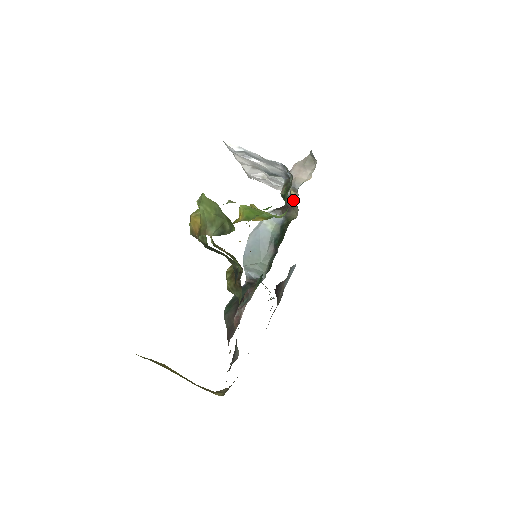
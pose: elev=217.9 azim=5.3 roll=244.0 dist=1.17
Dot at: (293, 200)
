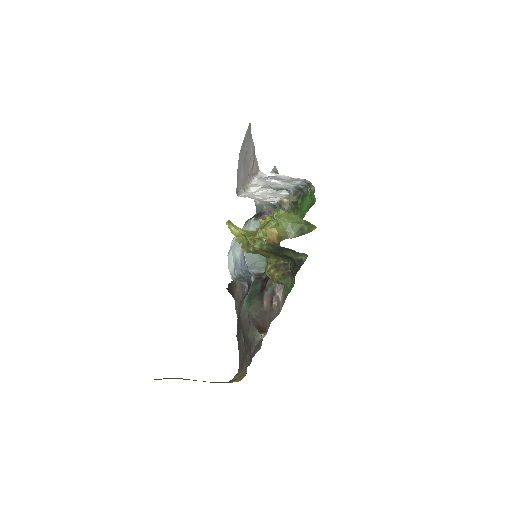
Dot at: (286, 205)
